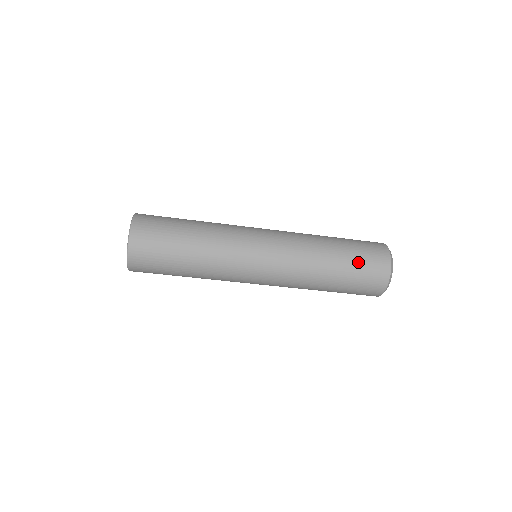
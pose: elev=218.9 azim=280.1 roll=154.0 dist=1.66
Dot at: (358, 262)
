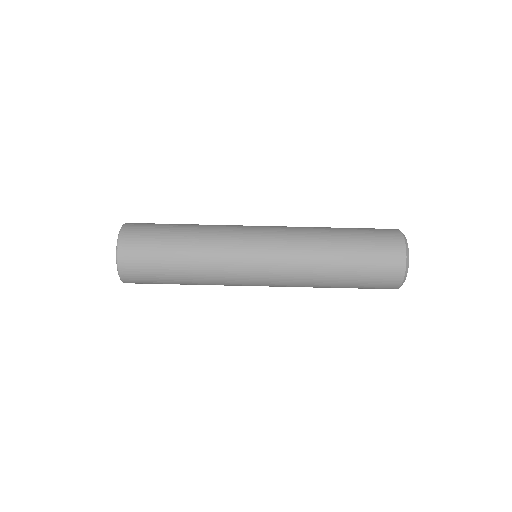
Dot at: (366, 245)
